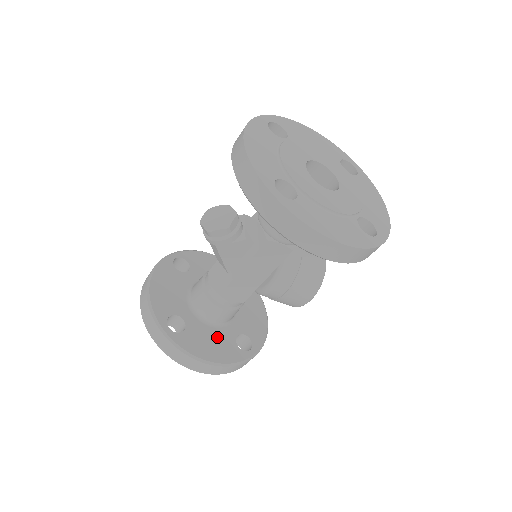
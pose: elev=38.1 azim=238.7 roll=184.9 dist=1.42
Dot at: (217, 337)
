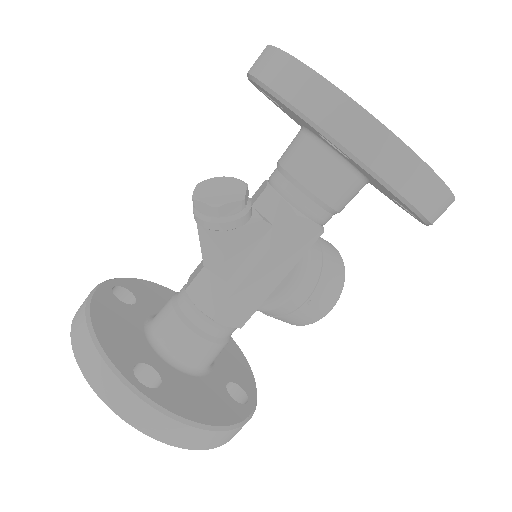
Dot at: (205, 389)
